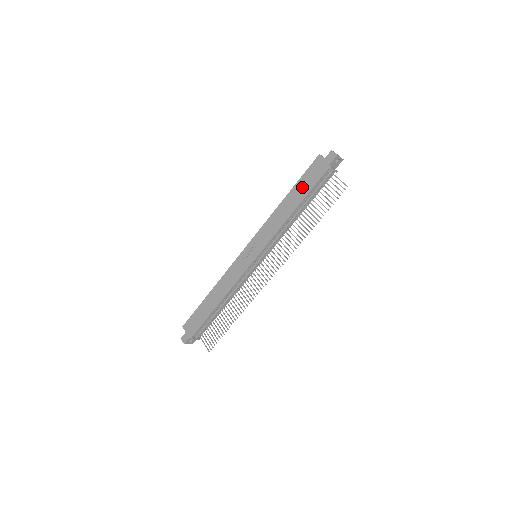
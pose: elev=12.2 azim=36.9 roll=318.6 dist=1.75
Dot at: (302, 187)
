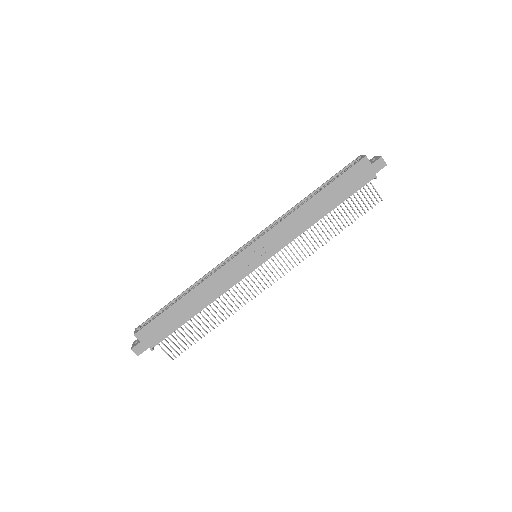
Dot at: (338, 191)
